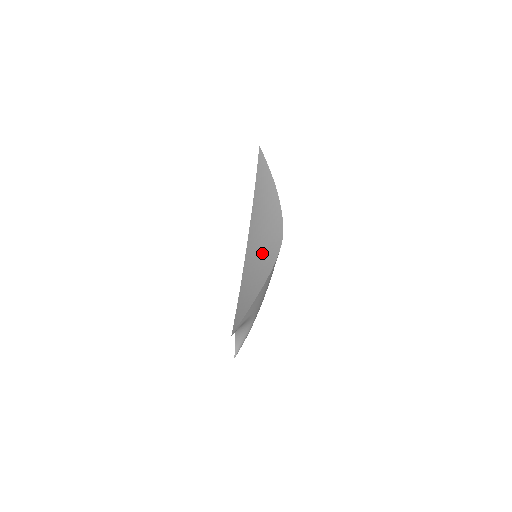
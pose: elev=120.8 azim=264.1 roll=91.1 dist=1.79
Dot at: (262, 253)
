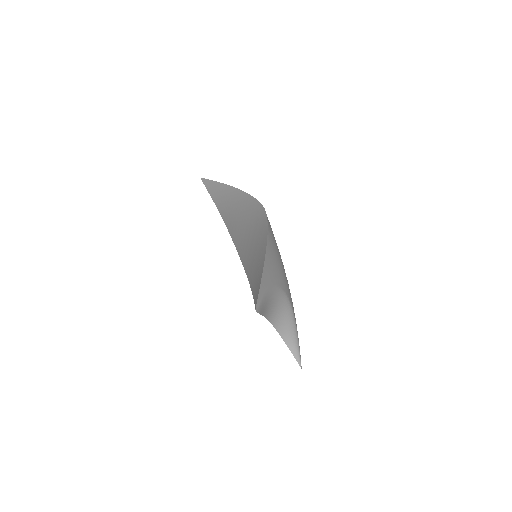
Dot at: (251, 235)
